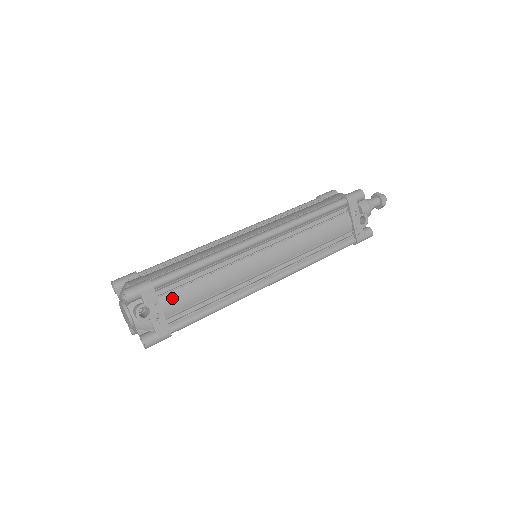
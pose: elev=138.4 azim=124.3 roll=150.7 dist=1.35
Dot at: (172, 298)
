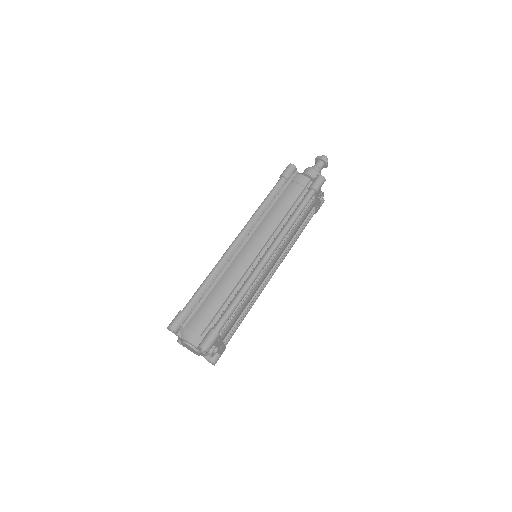
Dot at: (226, 330)
